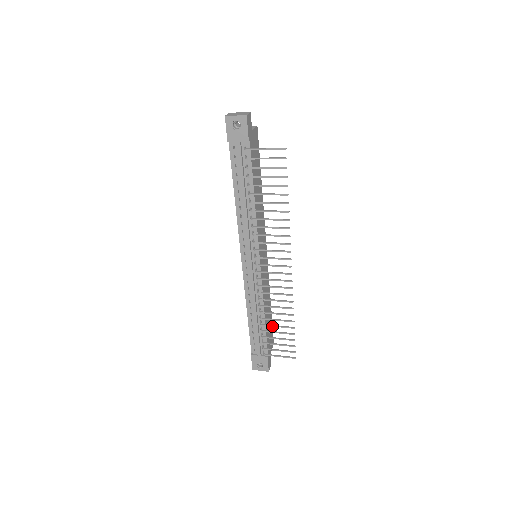
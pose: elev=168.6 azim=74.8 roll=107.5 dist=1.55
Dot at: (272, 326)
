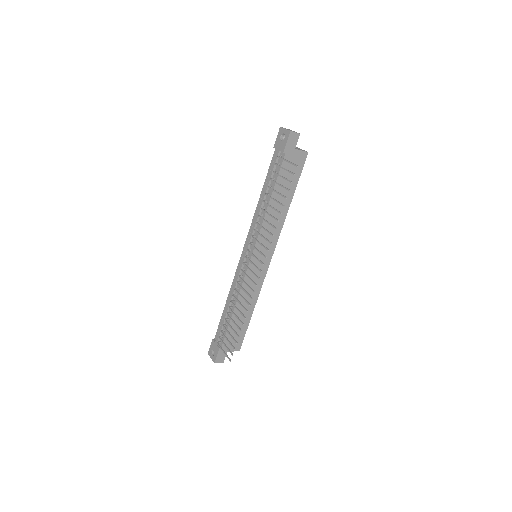
Dot at: (231, 319)
